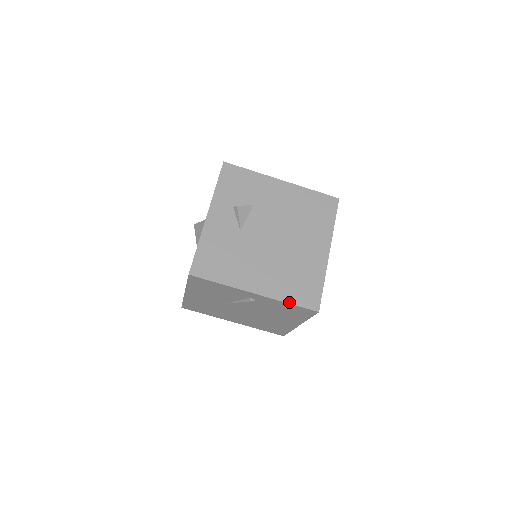
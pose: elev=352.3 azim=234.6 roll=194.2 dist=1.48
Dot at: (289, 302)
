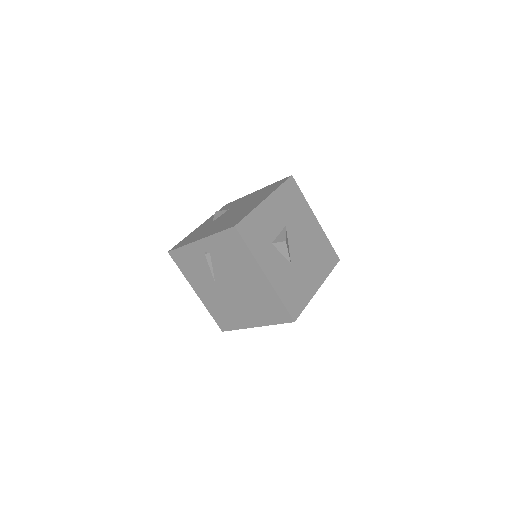
Dot at: (217, 232)
